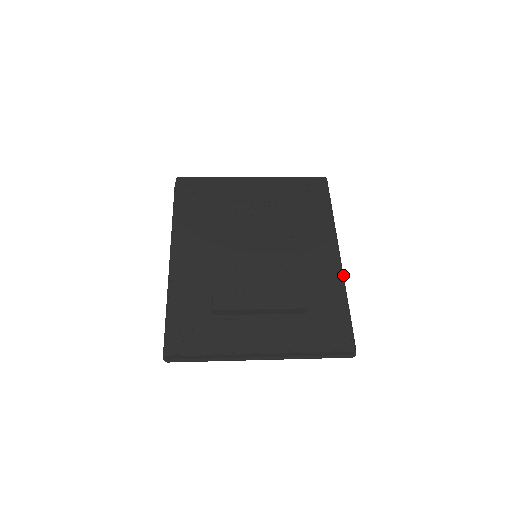
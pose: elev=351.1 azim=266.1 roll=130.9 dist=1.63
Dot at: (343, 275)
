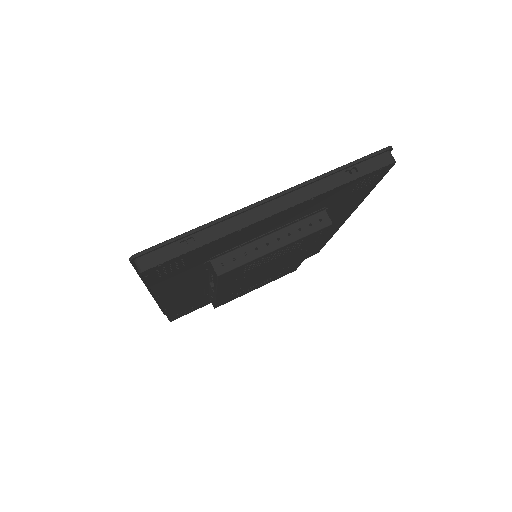
Dot at: occluded
